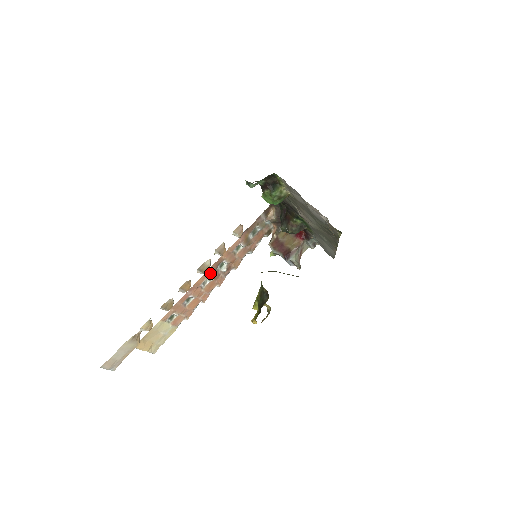
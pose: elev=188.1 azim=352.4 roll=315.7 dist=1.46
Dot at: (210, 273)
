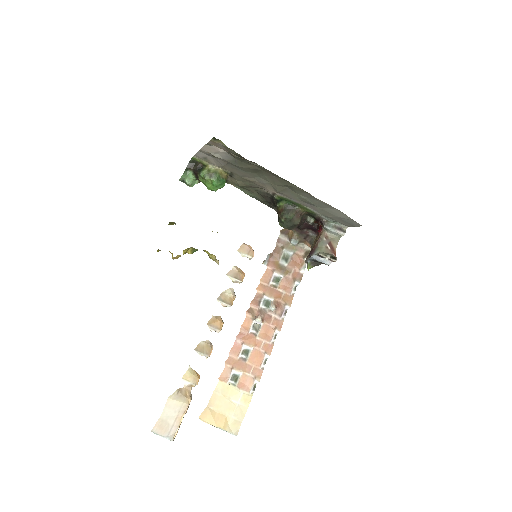
Dot at: (254, 314)
